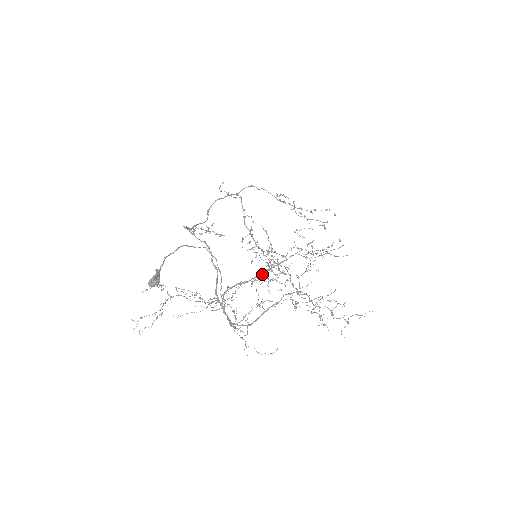
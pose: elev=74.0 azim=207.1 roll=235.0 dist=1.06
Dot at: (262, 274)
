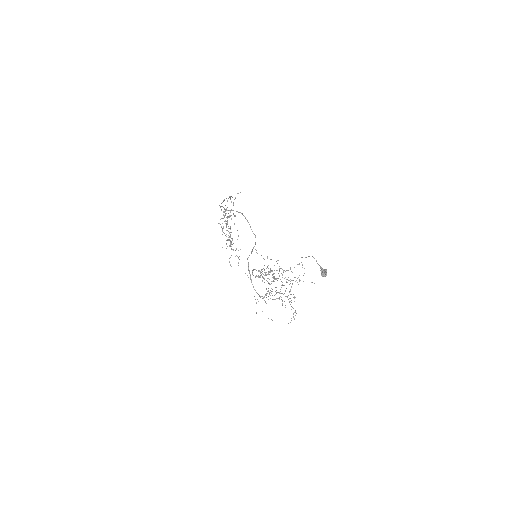
Dot at: occluded
